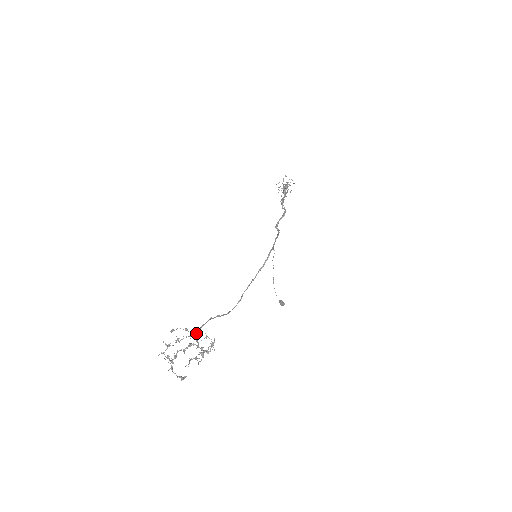
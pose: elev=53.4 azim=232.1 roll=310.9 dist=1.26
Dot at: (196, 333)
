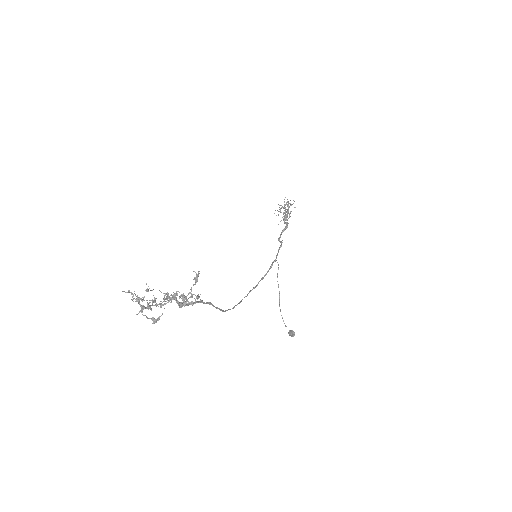
Dot at: occluded
